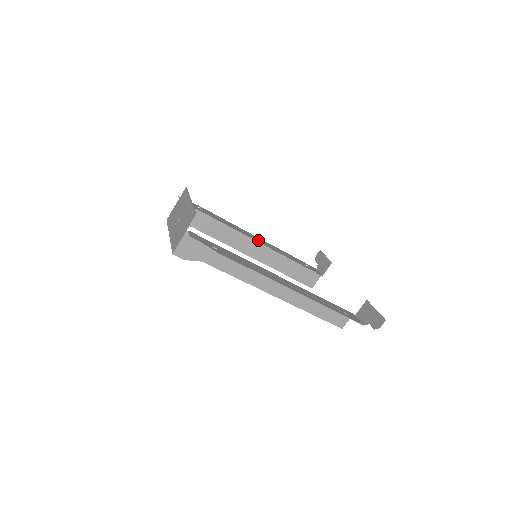
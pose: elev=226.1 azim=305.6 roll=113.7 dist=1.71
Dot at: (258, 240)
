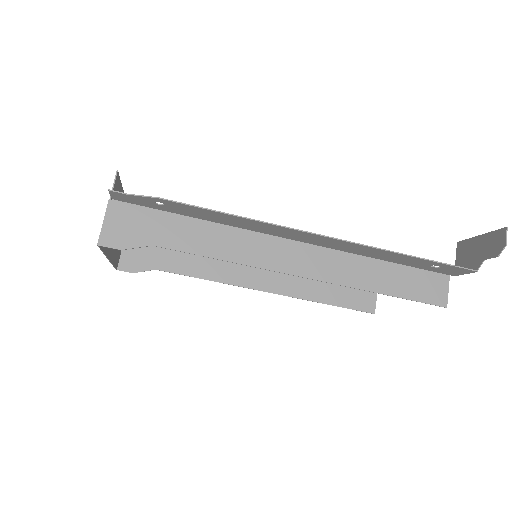
Dot at: occluded
